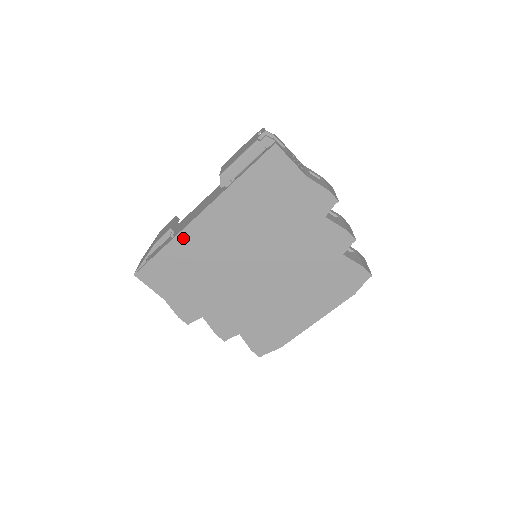
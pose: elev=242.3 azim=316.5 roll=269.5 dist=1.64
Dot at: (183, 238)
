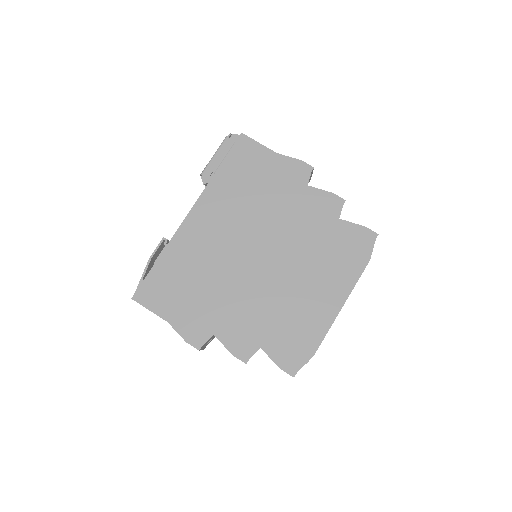
Dot at: (177, 242)
